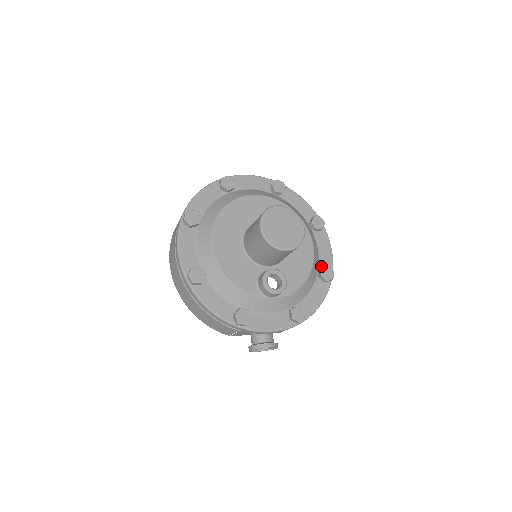
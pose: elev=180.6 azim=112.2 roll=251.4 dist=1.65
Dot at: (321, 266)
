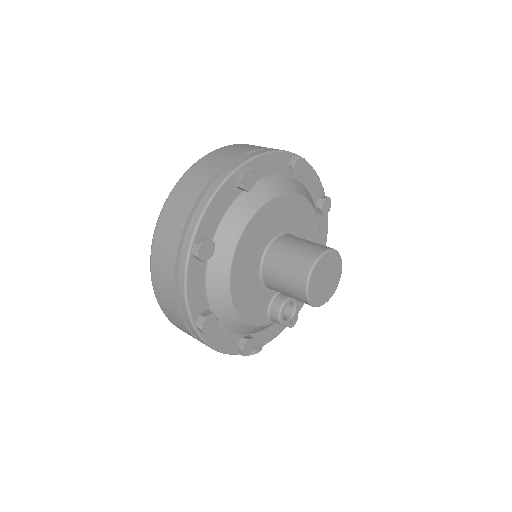
Dot at: occluded
